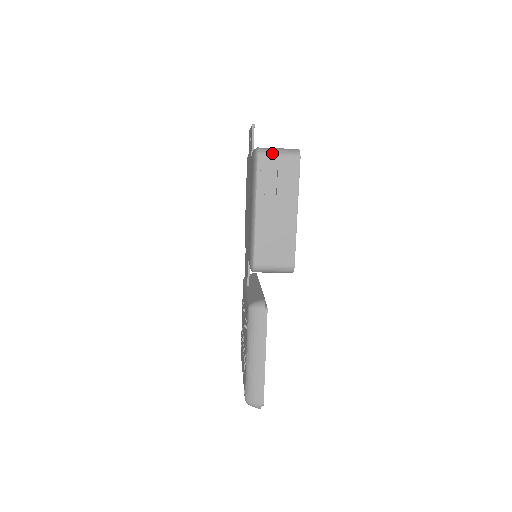
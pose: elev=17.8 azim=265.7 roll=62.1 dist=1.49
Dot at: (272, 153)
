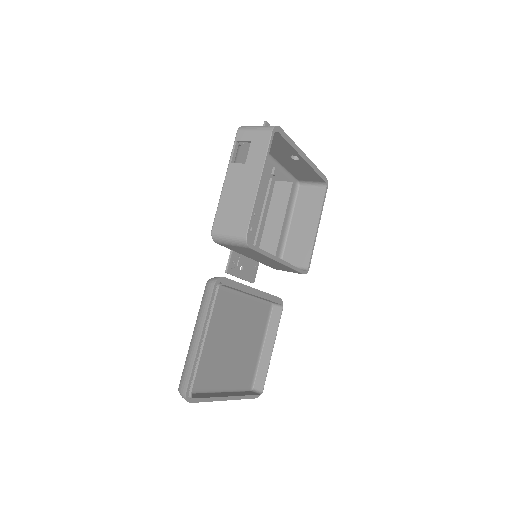
Dot at: (251, 127)
